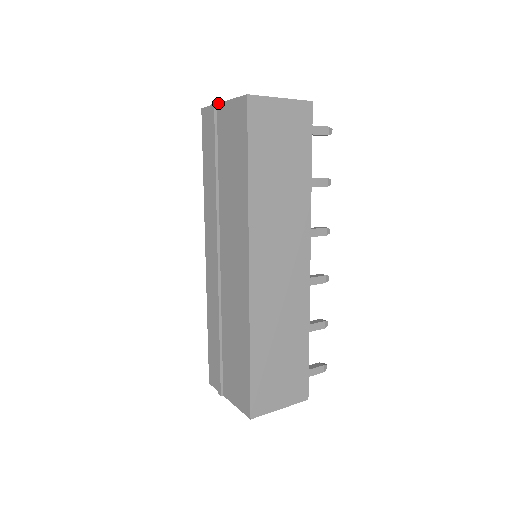
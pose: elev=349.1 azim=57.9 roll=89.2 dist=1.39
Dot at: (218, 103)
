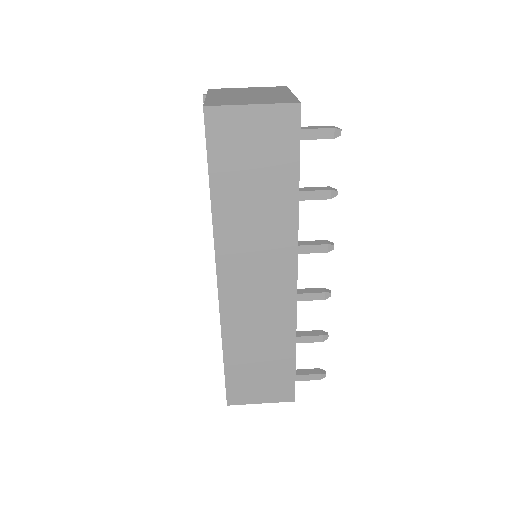
Dot at: (206, 95)
